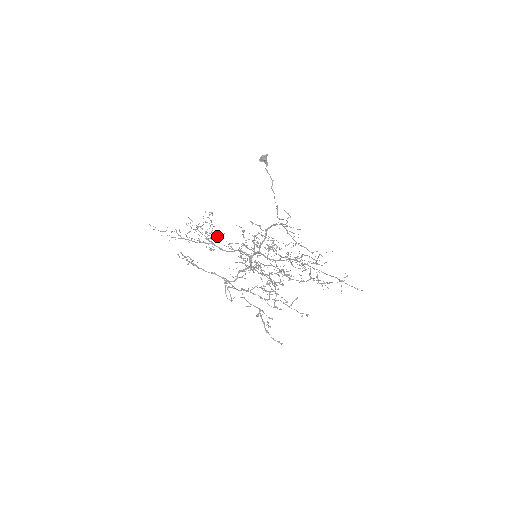
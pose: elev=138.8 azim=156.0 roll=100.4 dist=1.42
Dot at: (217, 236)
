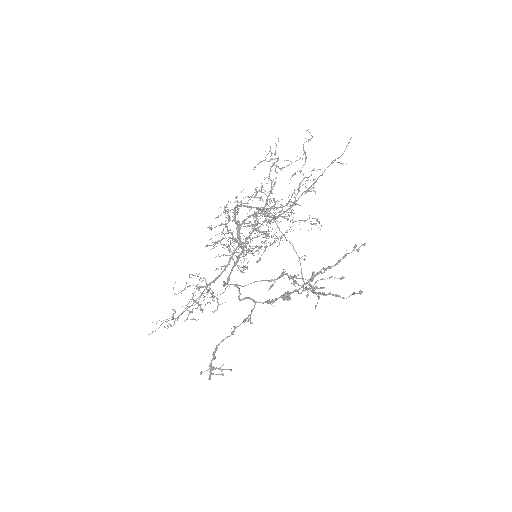
Dot at: occluded
